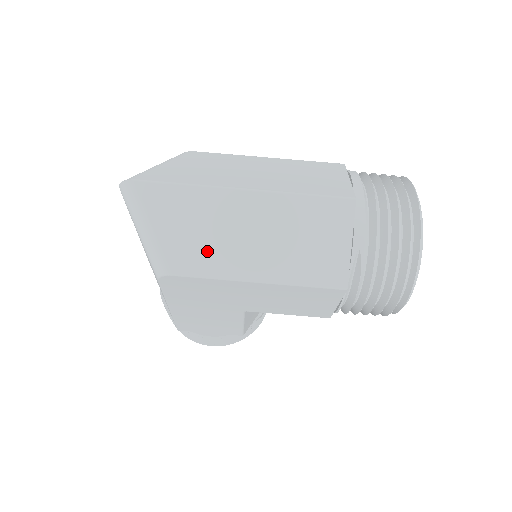
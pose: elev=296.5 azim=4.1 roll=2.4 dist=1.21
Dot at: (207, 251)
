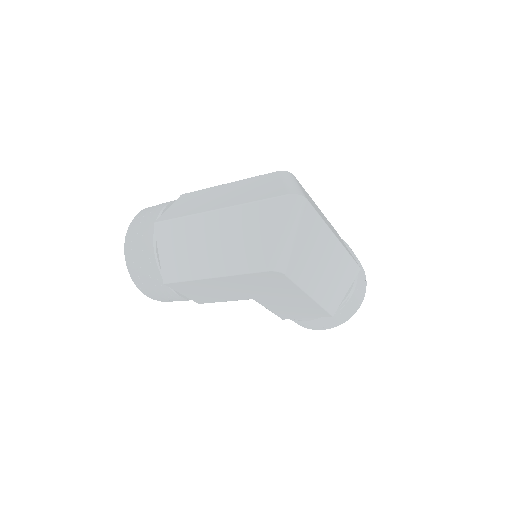
Dot at: (306, 267)
